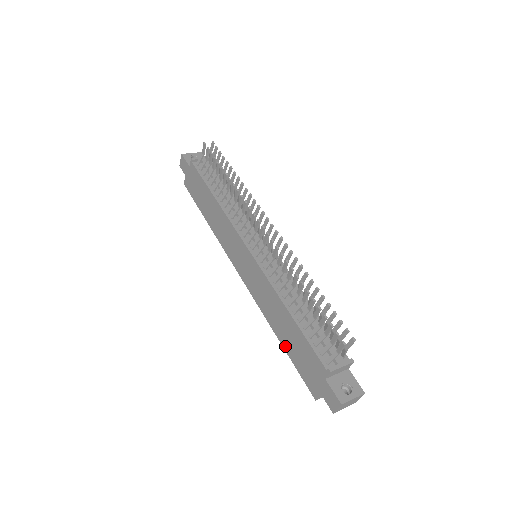
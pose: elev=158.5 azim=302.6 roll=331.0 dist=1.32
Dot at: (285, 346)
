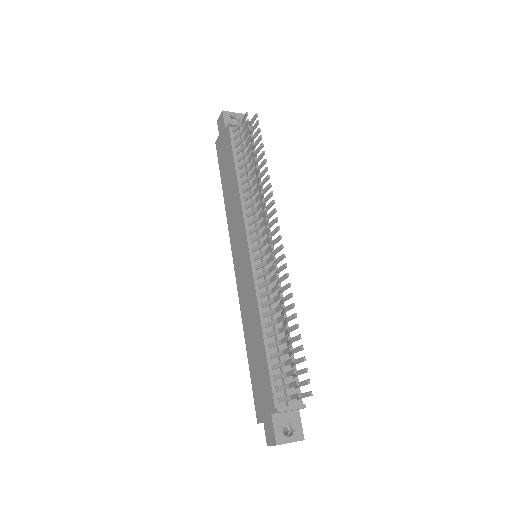
Dot at: (249, 359)
